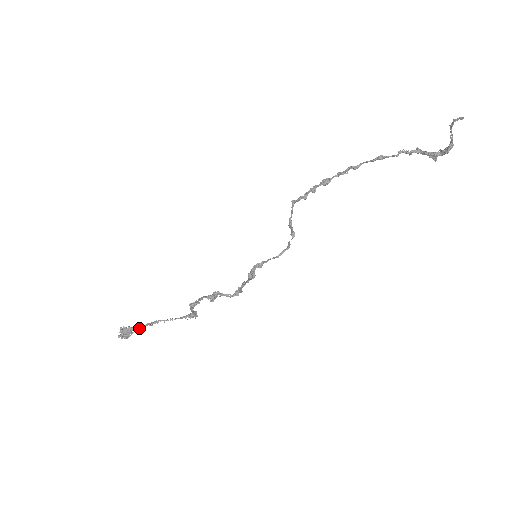
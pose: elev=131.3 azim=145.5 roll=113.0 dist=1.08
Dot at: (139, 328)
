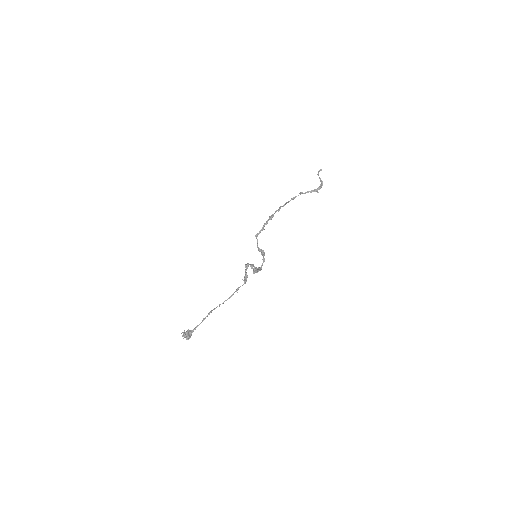
Dot at: occluded
